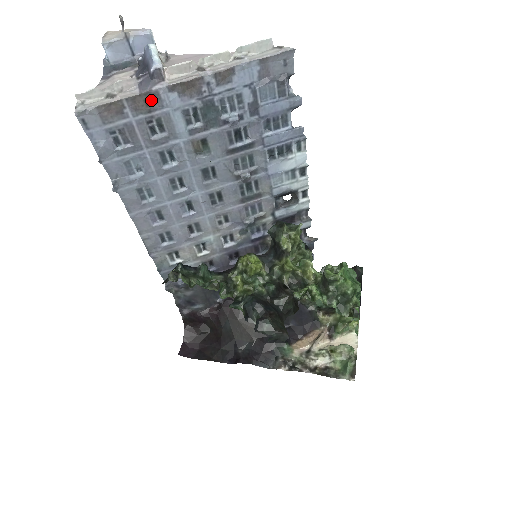
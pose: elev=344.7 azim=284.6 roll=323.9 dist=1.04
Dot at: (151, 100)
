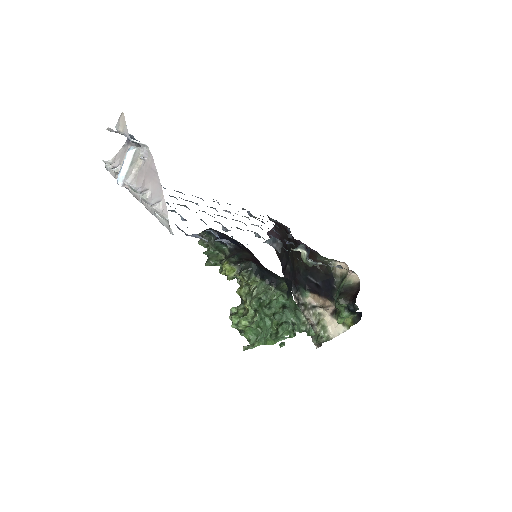
Dot at: occluded
